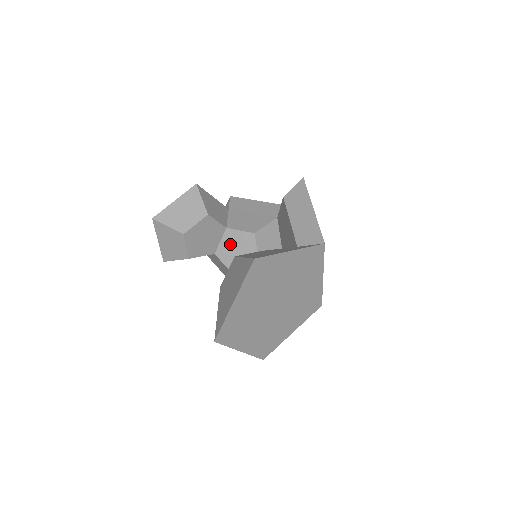
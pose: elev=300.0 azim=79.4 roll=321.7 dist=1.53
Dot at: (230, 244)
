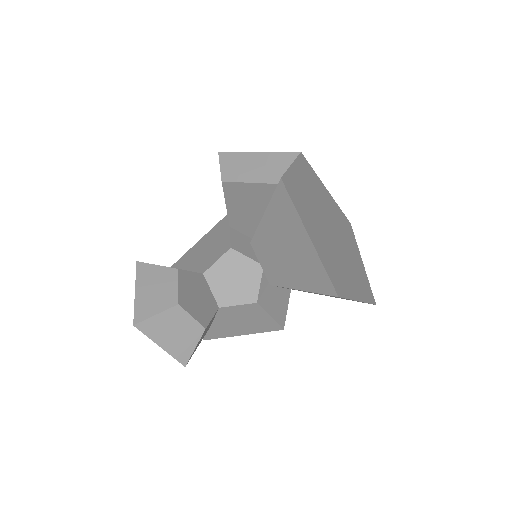
Dot at: (222, 282)
